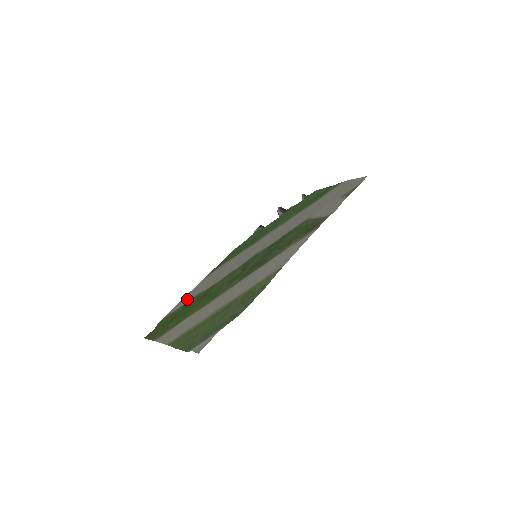
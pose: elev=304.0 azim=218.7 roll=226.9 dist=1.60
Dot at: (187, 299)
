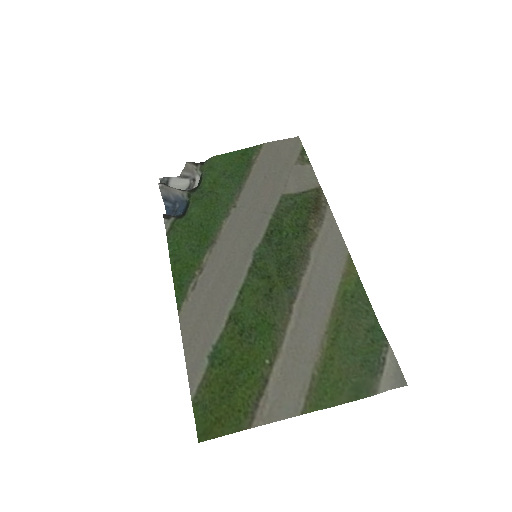
Dot at: (201, 352)
